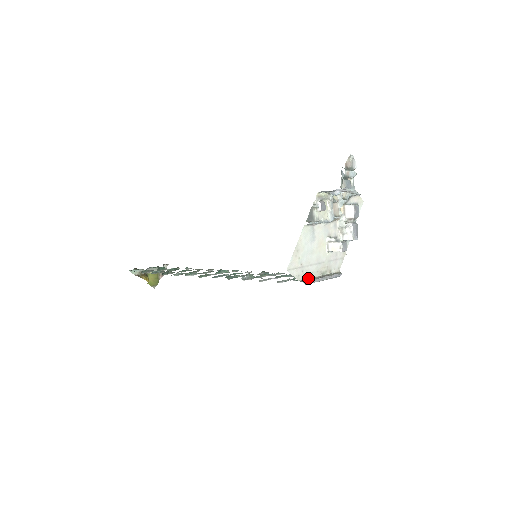
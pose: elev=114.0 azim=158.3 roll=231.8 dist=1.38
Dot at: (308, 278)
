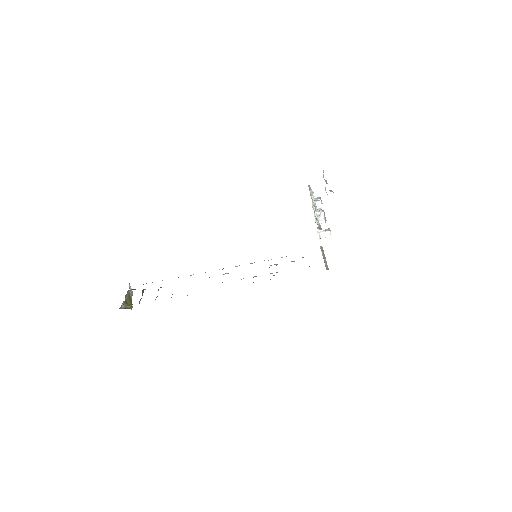
Dot at: occluded
